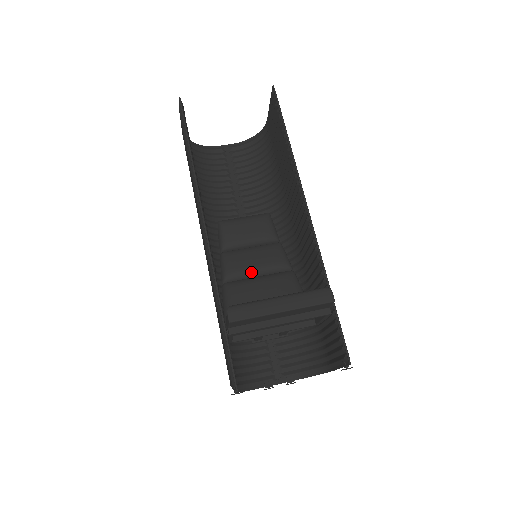
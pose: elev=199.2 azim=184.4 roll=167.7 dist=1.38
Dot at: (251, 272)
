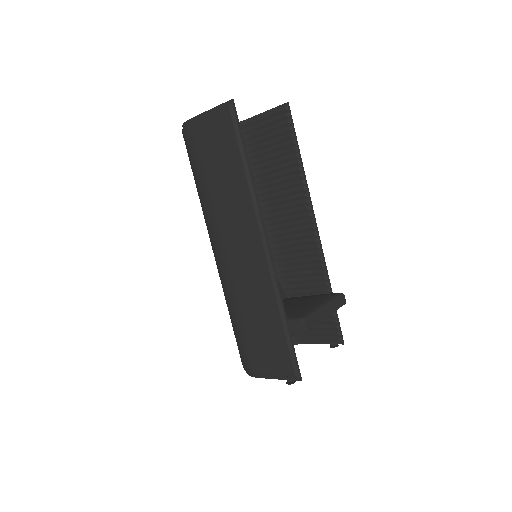
Dot at: occluded
